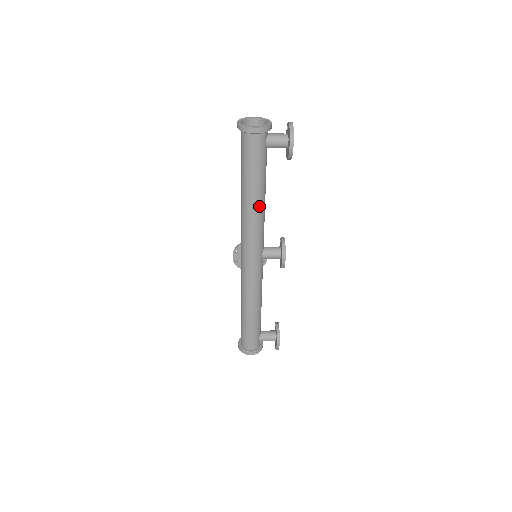
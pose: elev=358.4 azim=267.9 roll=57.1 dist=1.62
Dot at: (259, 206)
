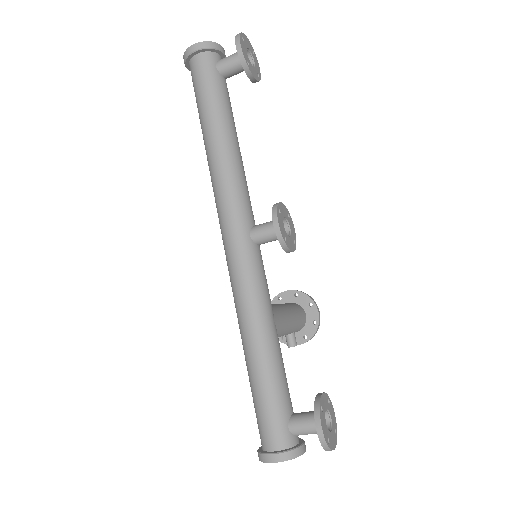
Dot at: (224, 149)
